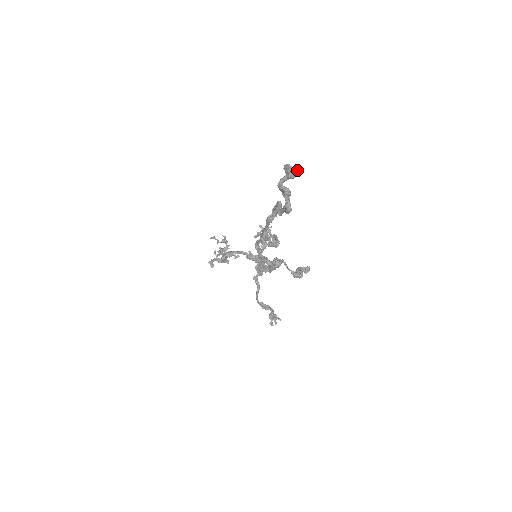
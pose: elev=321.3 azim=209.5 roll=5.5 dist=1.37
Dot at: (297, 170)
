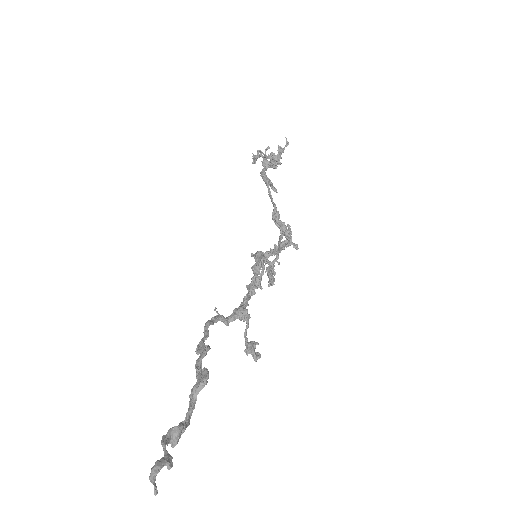
Dot at: (155, 492)
